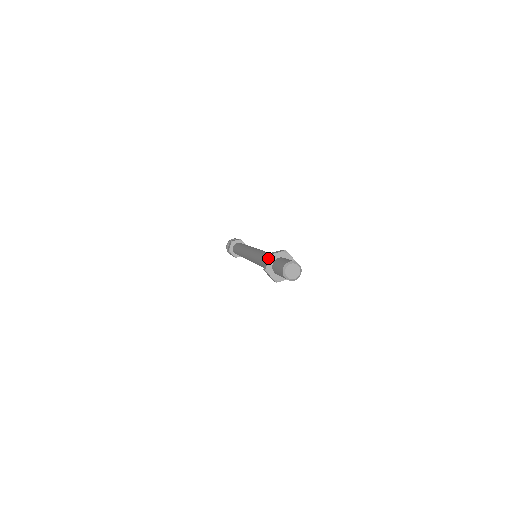
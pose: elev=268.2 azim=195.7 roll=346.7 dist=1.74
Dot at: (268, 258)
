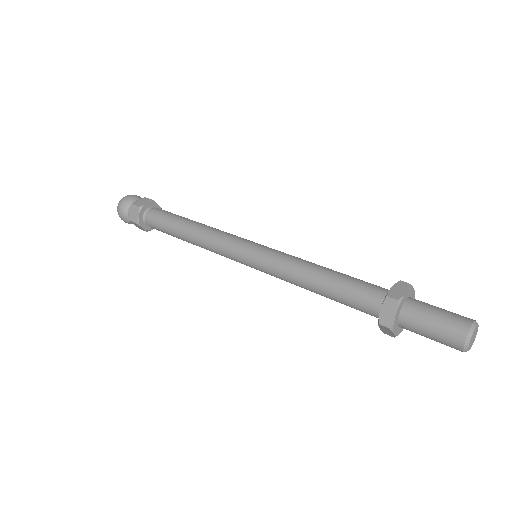
Dot at: (391, 332)
